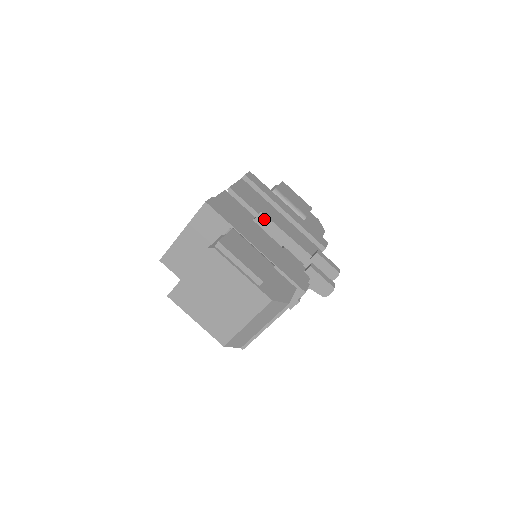
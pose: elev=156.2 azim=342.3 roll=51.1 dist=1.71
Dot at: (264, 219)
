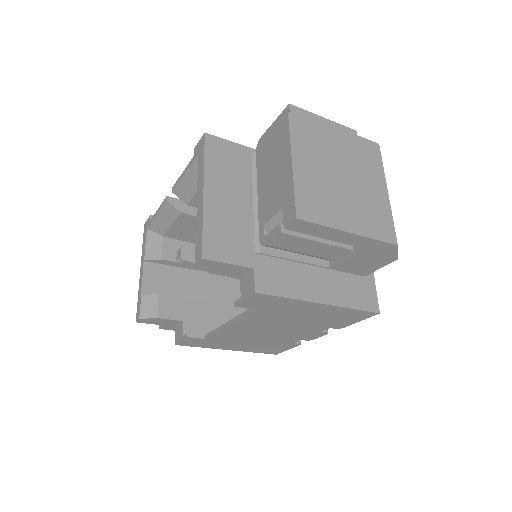
Dot at: occluded
